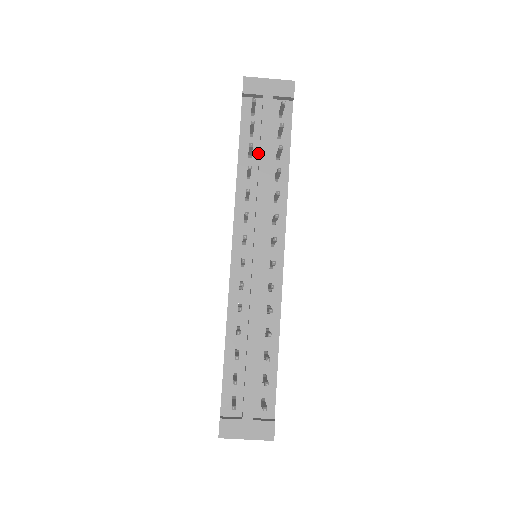
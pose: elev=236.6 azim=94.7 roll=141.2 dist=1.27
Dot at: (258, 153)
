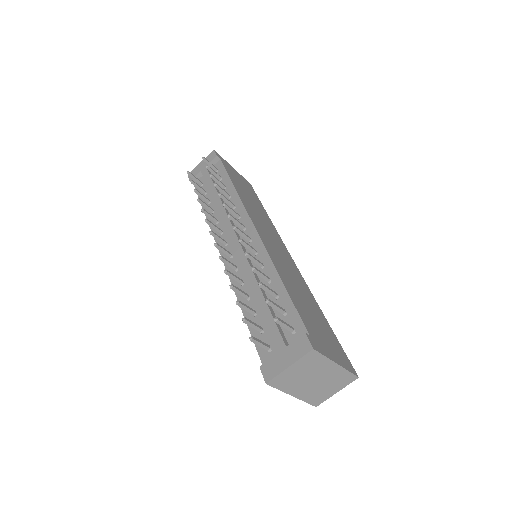
Dot at: occluded
